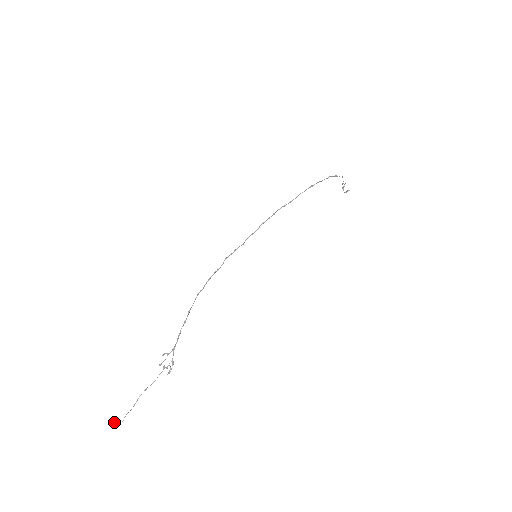
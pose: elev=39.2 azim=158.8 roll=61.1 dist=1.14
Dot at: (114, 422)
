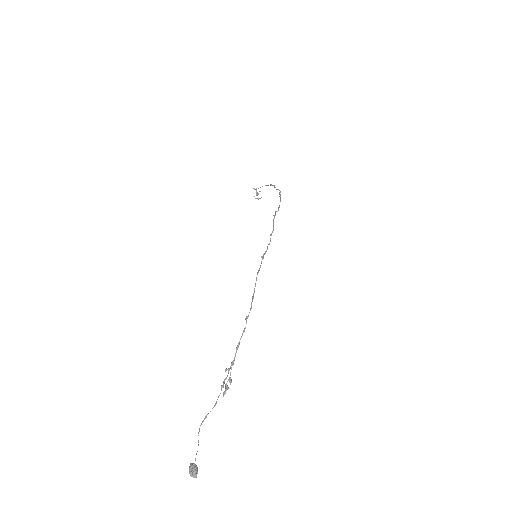
Dot at: (197, 470)
